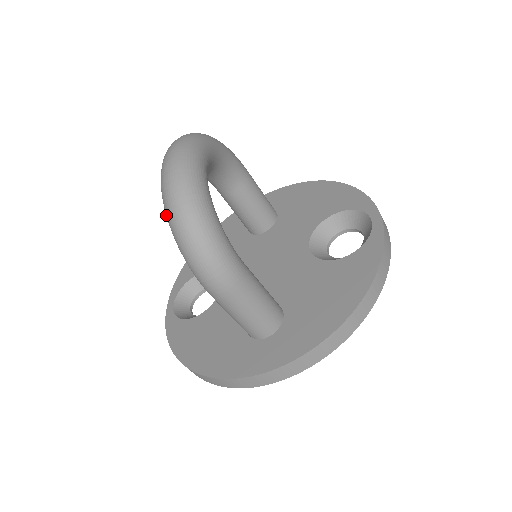
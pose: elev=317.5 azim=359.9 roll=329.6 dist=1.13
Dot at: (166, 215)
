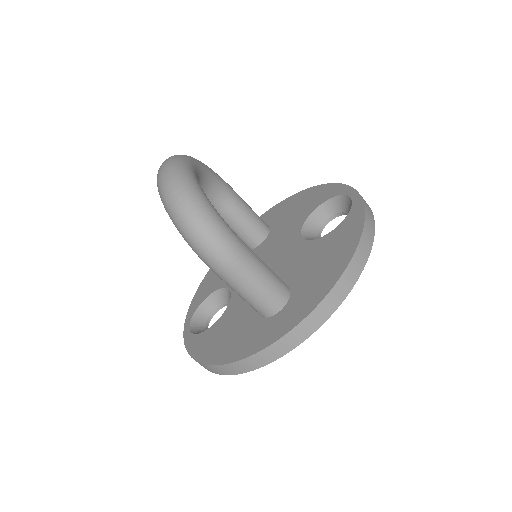
Dot at: (166, 211)
